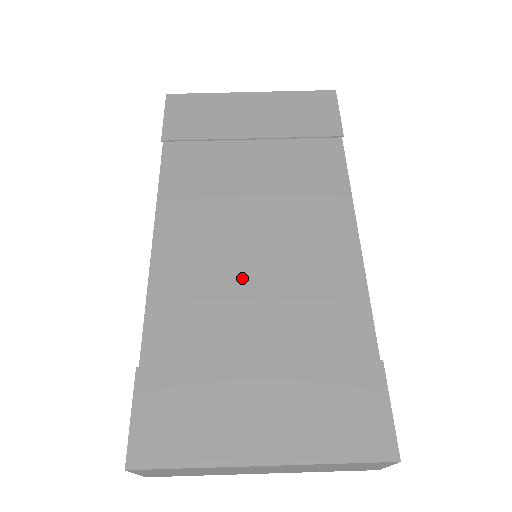
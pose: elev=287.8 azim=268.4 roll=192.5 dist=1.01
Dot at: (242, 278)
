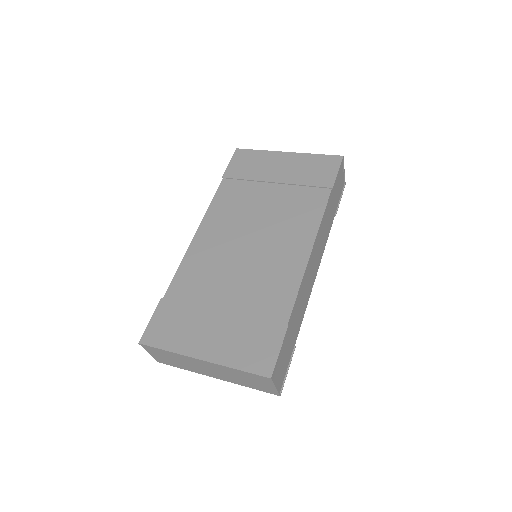
Dot at: (232, 264)
